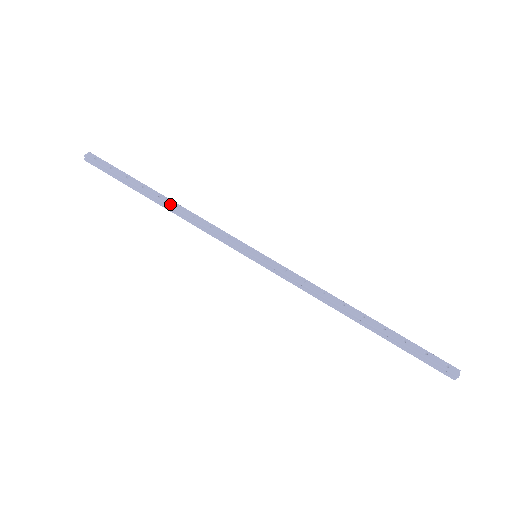
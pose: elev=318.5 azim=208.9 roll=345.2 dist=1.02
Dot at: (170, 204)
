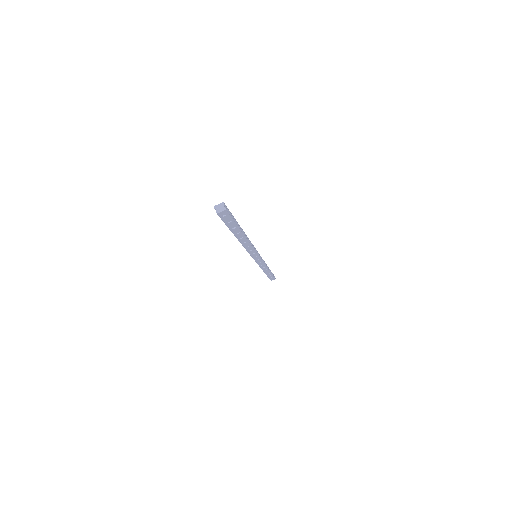
Dot at: (242, 242)
